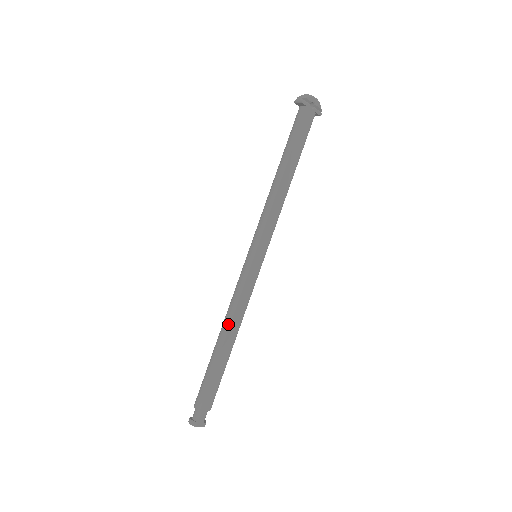
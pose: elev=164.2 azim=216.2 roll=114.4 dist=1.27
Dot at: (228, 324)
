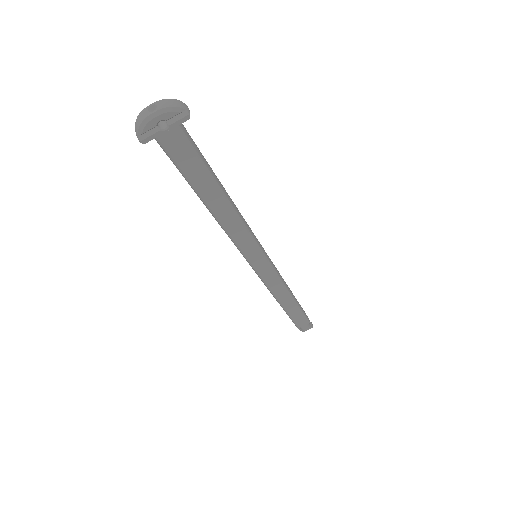
Dot at: (274, 297)
